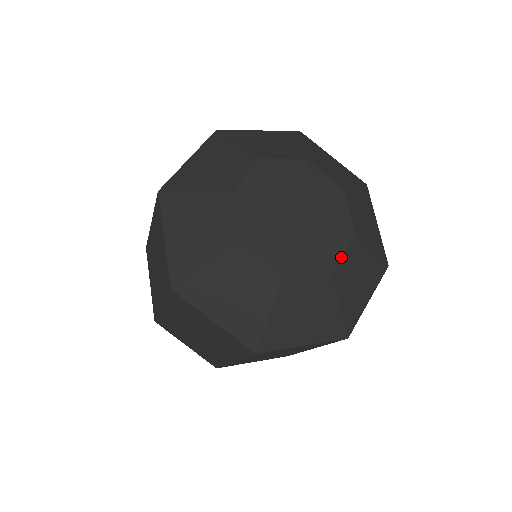
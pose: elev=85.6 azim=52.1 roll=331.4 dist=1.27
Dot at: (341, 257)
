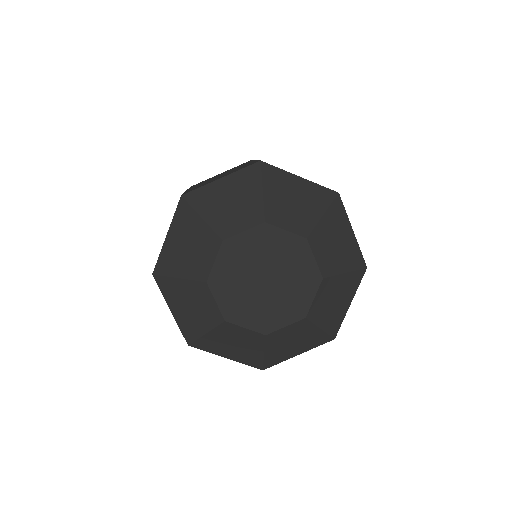
Dot at: (312, 303)
